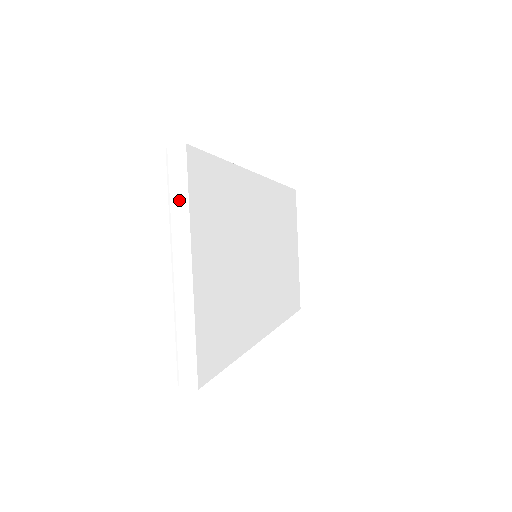
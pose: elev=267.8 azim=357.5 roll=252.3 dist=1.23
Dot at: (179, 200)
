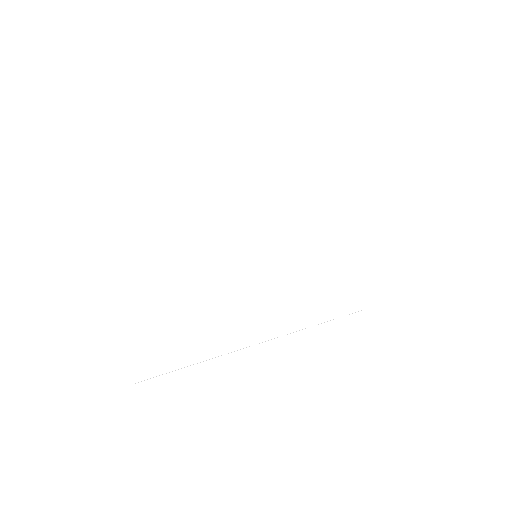
Dot at: (94, 207)
